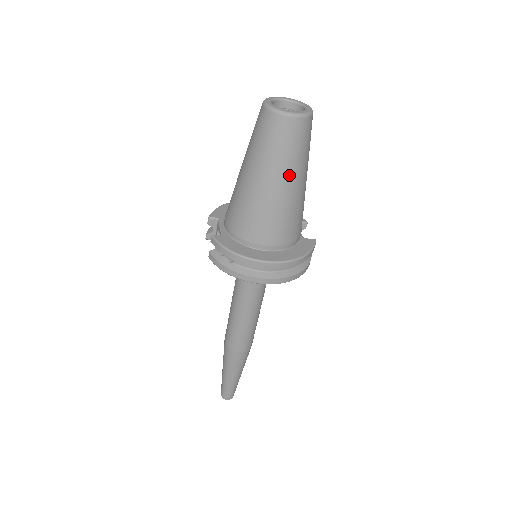
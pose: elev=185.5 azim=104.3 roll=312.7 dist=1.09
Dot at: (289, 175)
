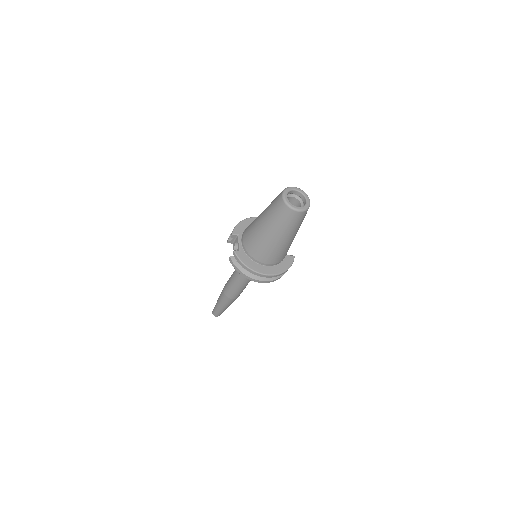
Dot at: (288, 235)
